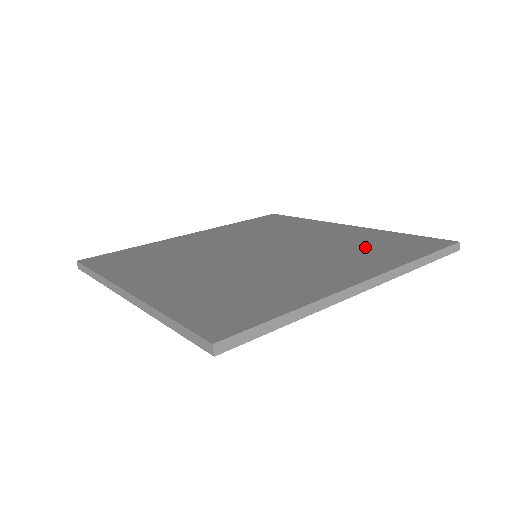
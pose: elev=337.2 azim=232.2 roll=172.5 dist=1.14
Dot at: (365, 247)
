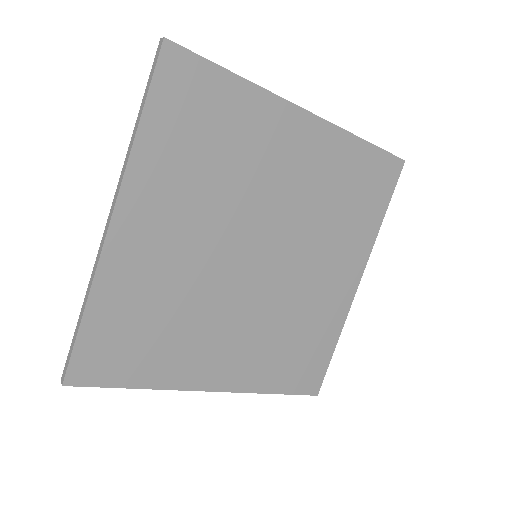
Dot at: occluded
